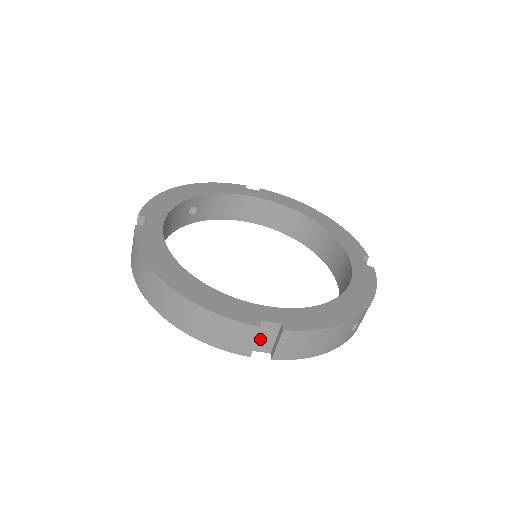
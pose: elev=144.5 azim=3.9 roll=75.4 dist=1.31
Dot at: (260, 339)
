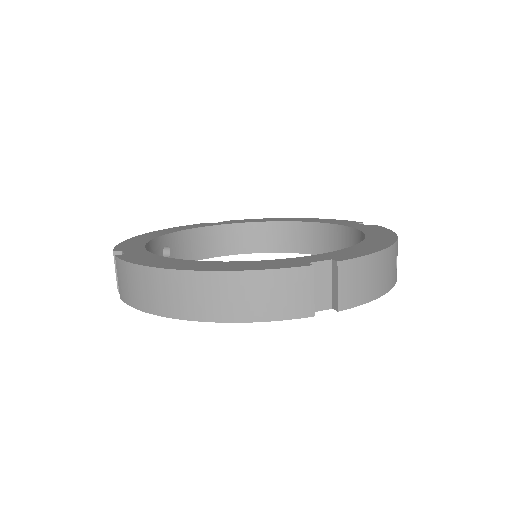
Dot at: (315, 291)
